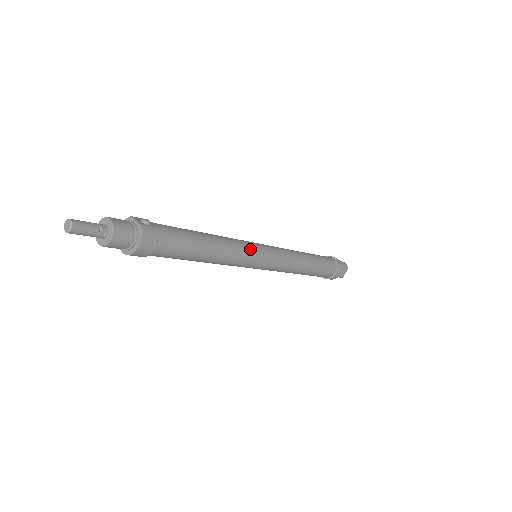
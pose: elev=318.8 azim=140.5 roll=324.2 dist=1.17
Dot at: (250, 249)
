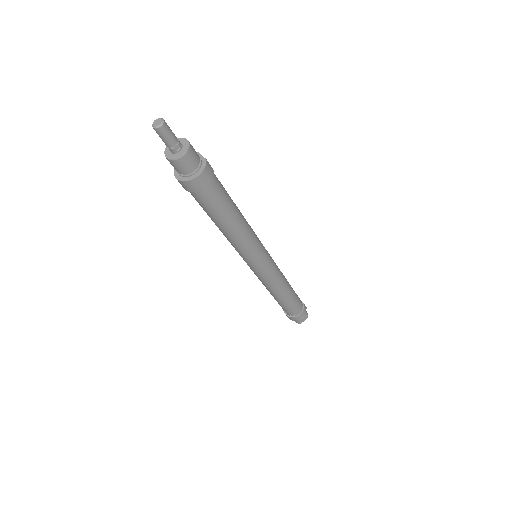
Dot at: (259, 243)
